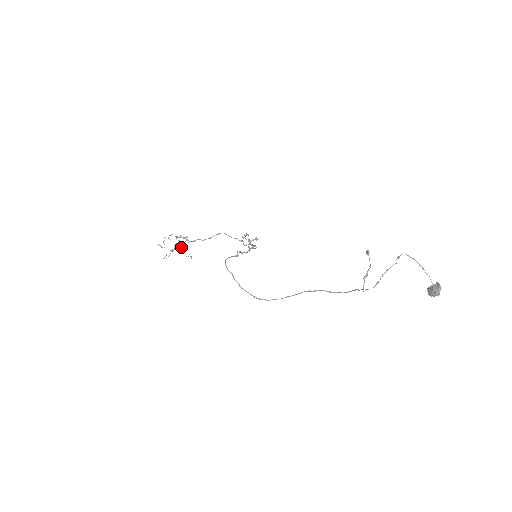
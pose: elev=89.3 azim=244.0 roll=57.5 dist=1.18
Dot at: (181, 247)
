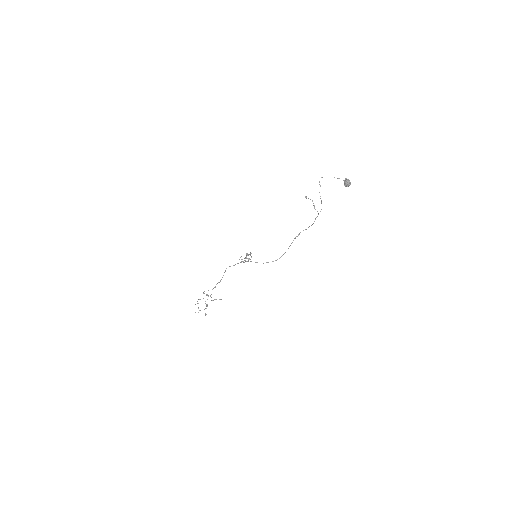
Dot at: (211, 297)
